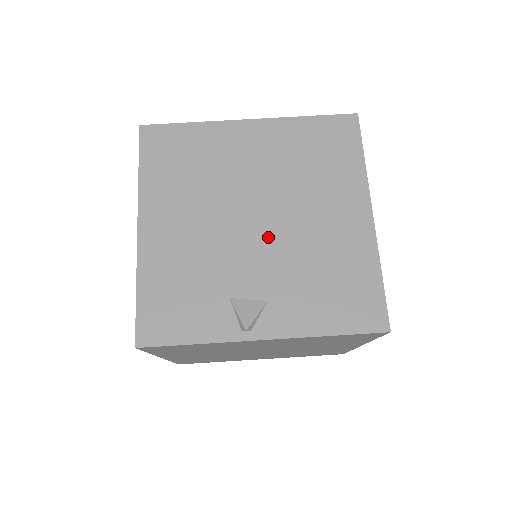
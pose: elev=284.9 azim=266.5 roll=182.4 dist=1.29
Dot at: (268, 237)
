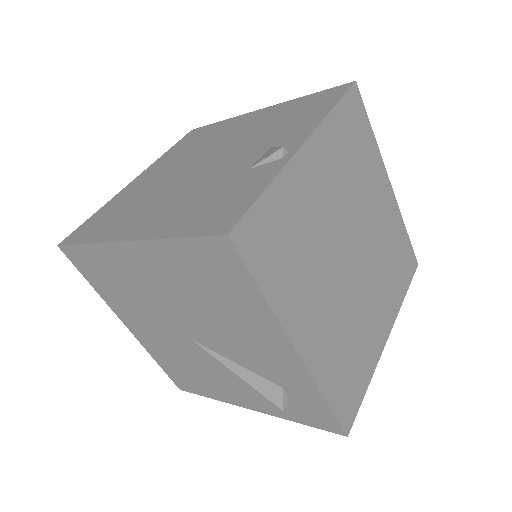
Dot at: (223, 156)
